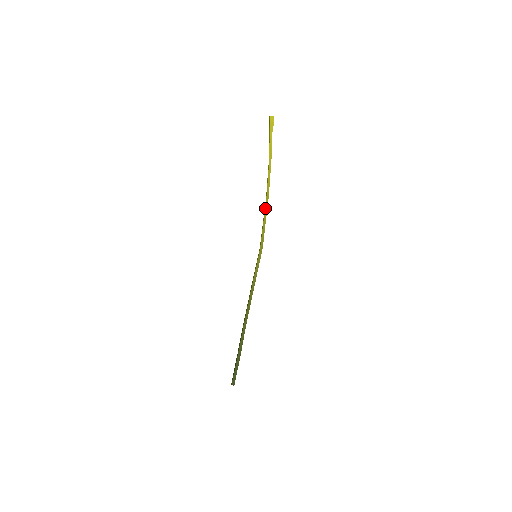
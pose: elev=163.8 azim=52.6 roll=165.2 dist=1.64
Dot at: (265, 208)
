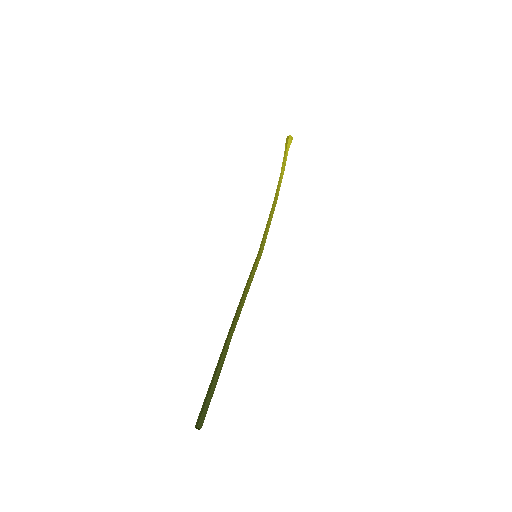
Dot at: (271, 212)
